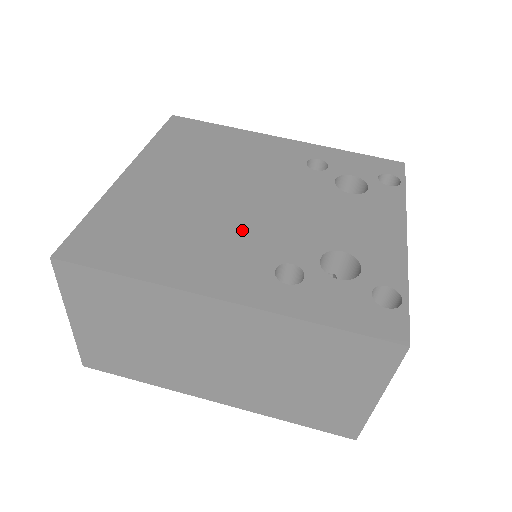
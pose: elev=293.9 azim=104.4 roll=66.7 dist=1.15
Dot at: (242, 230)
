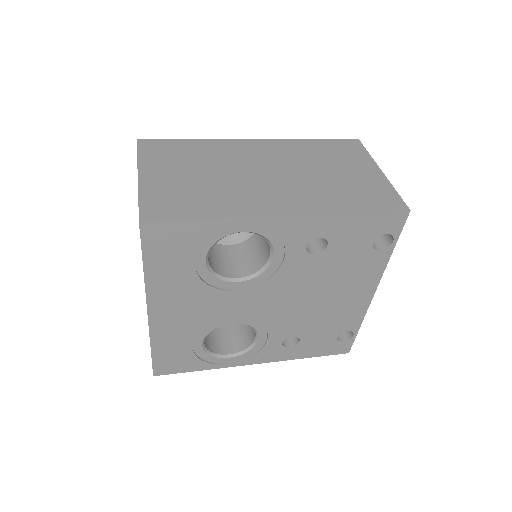
Dot at: occluded
